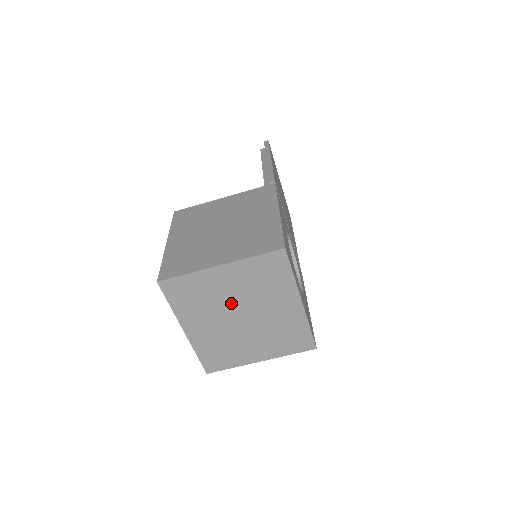
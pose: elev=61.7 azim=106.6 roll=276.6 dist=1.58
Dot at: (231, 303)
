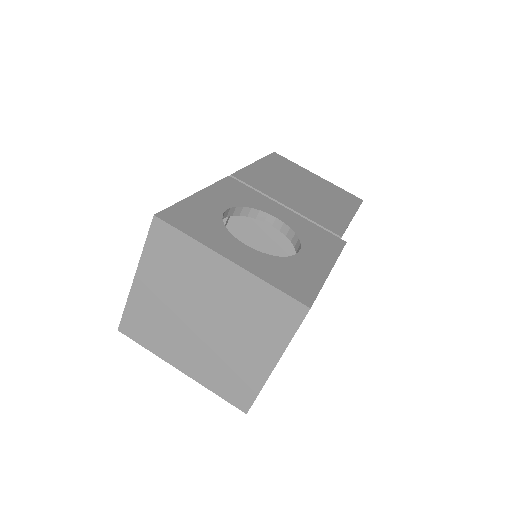
Dot at: (179, 311)
